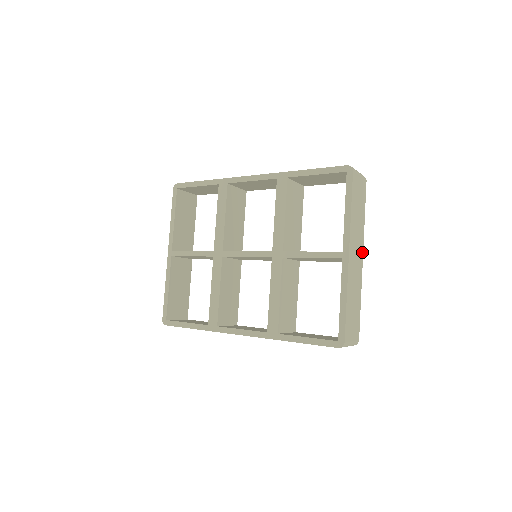
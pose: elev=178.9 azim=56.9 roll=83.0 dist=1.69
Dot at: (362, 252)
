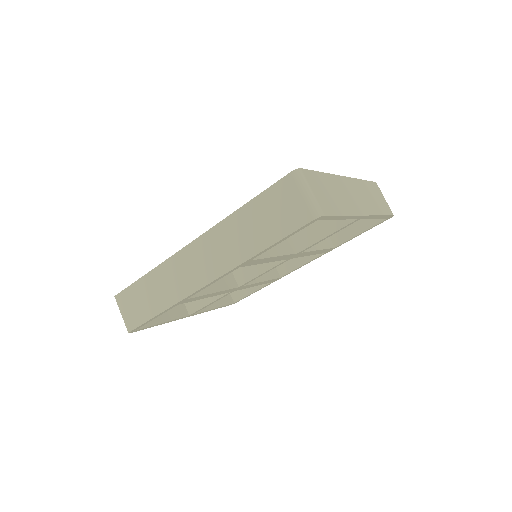
Dot at: (367, 213)
